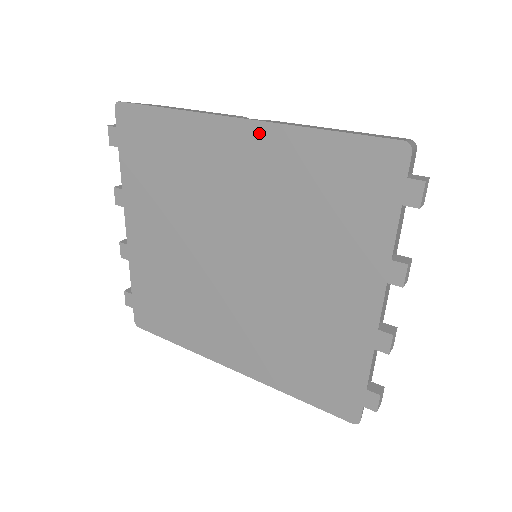
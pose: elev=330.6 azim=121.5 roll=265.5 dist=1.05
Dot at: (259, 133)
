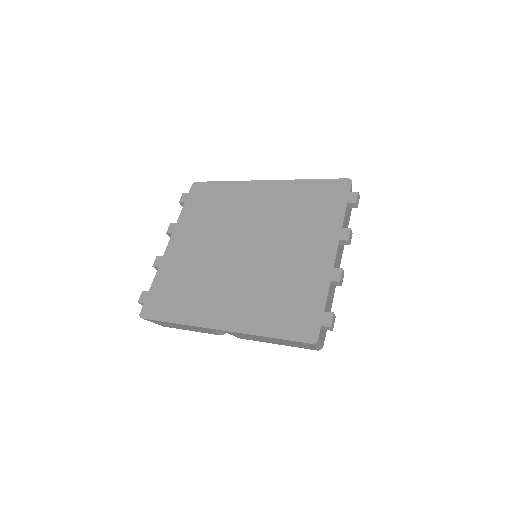
Dot at: (276, 185)
